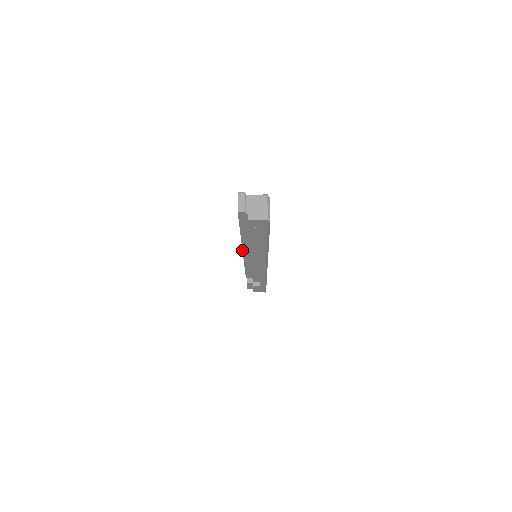
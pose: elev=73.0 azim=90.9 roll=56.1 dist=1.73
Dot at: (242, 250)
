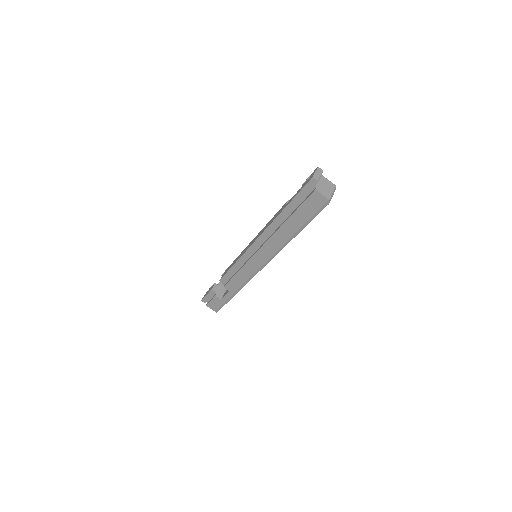
Dot at: (260, 234)
